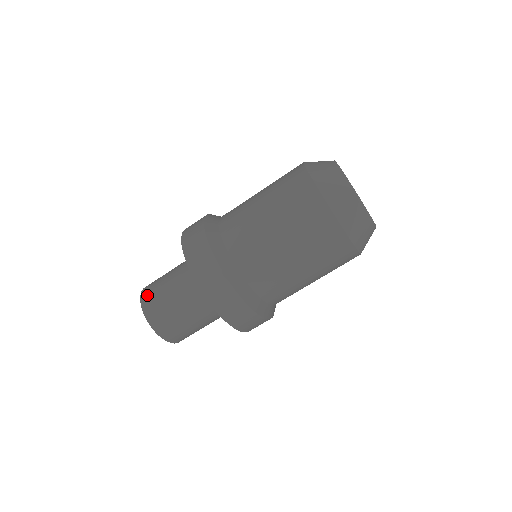
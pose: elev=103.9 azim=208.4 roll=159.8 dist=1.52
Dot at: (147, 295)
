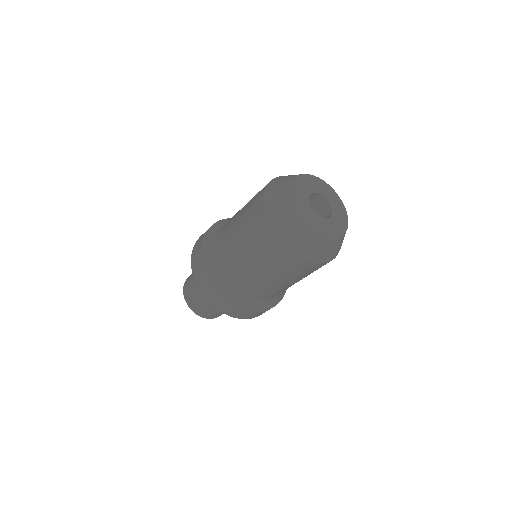
Dot at: (186, 284)
